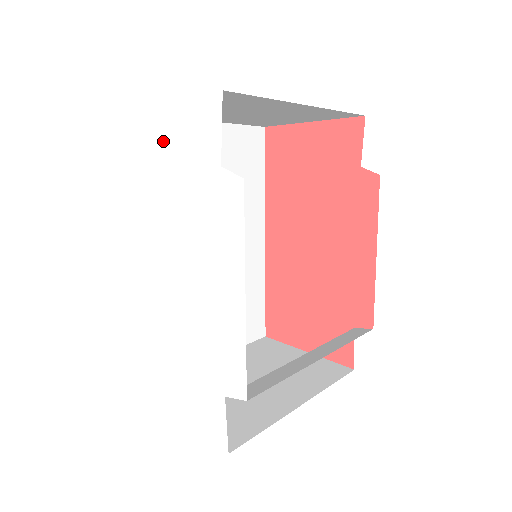
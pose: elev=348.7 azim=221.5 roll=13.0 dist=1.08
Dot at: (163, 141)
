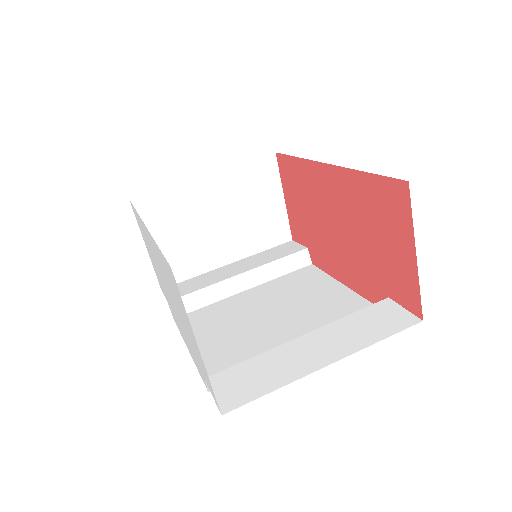
Dot at: (189, 329)
